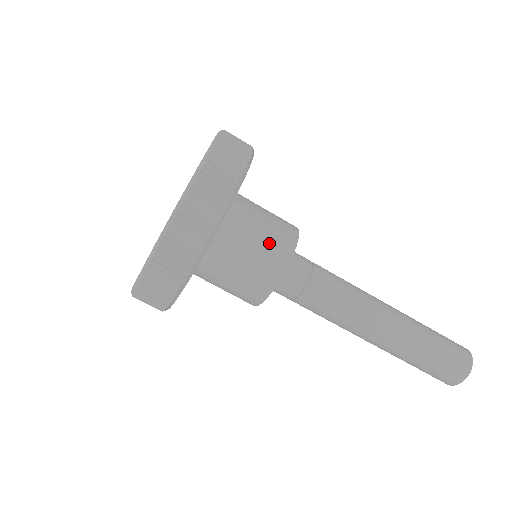
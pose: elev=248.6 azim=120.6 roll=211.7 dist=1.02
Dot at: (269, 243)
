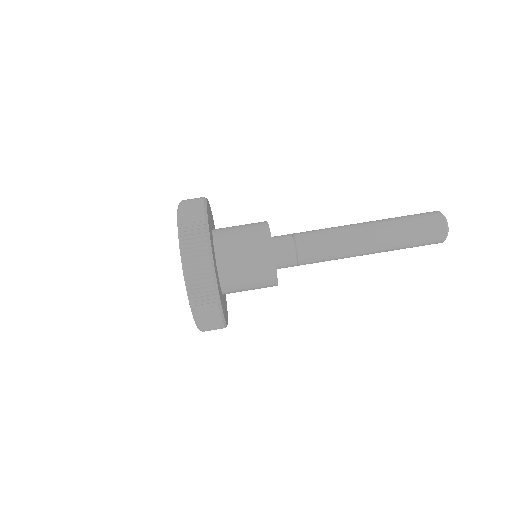
Dot at: (254, 252)
